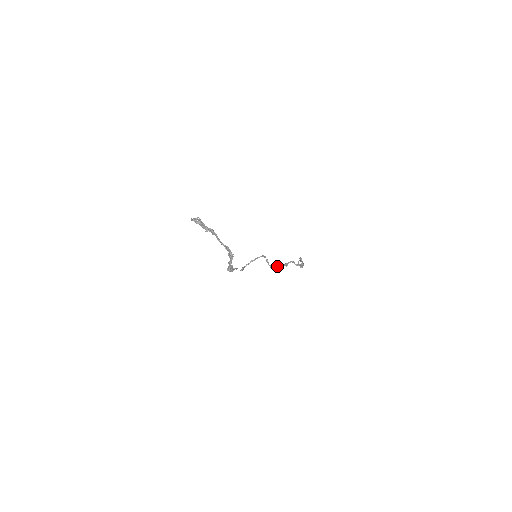
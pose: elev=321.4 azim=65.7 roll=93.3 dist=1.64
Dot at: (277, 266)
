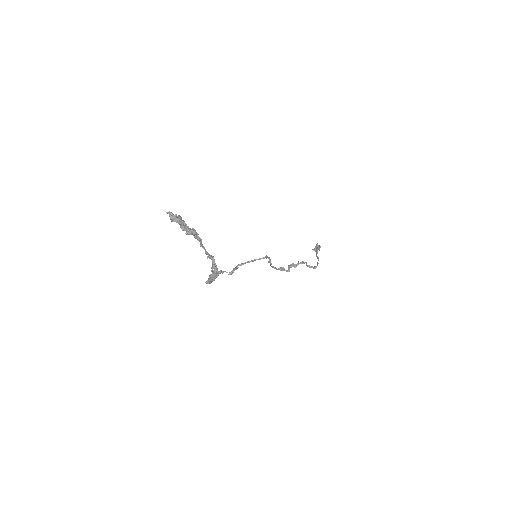
Dot at: (282, 267)
